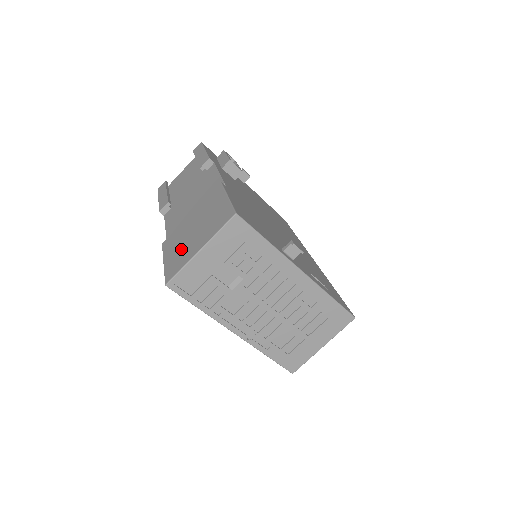
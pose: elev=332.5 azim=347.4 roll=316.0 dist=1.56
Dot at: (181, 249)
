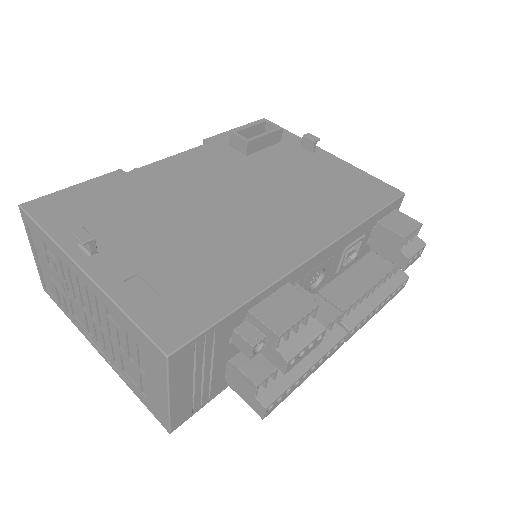
Dot at: occluded
